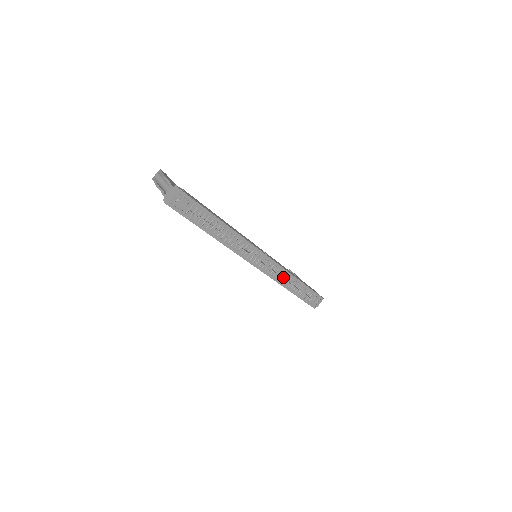
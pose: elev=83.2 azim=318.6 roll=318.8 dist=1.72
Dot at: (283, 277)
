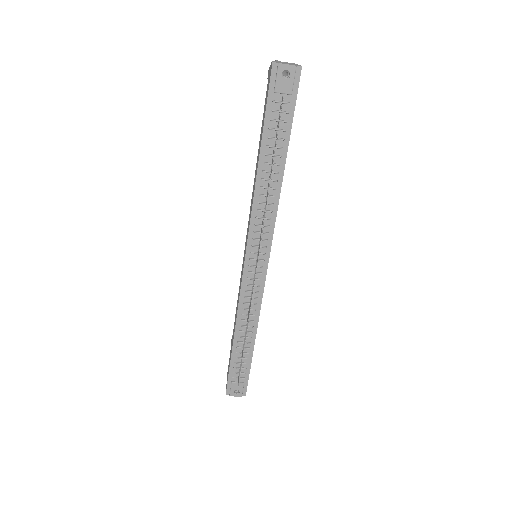
Dot at: (249, 313)
